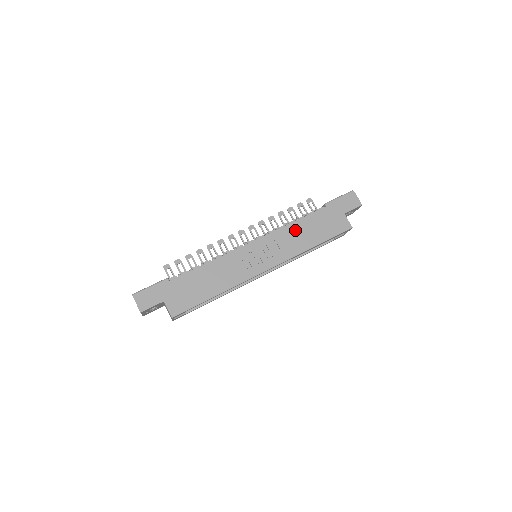
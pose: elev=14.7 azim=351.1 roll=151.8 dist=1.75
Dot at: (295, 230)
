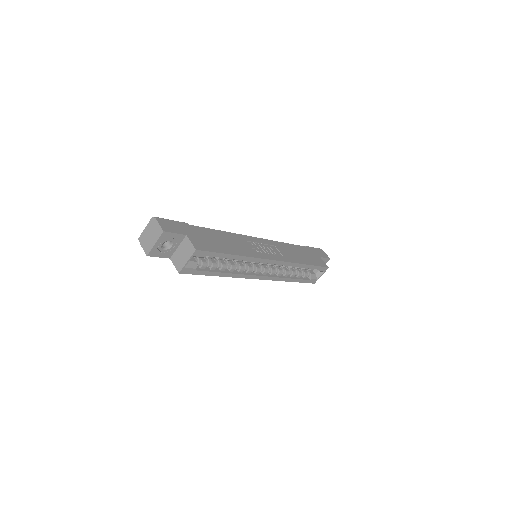
Dot at: (288, 248)
